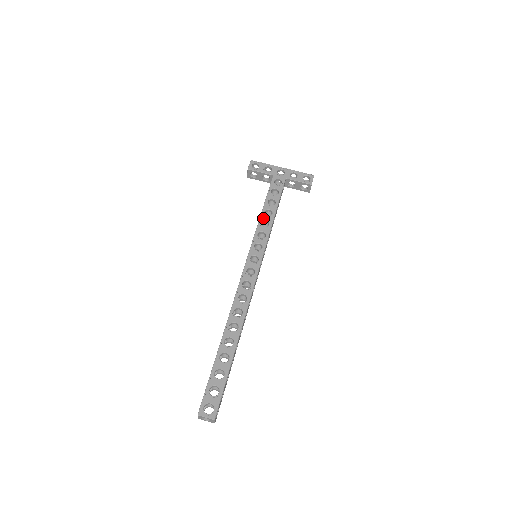
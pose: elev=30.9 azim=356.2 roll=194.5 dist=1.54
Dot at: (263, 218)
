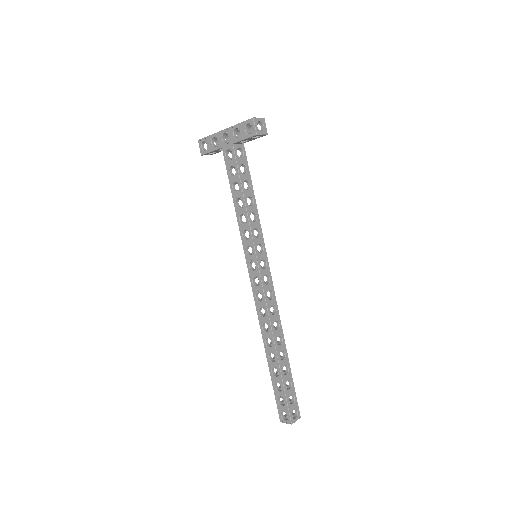
Dot at: (238, 213)
